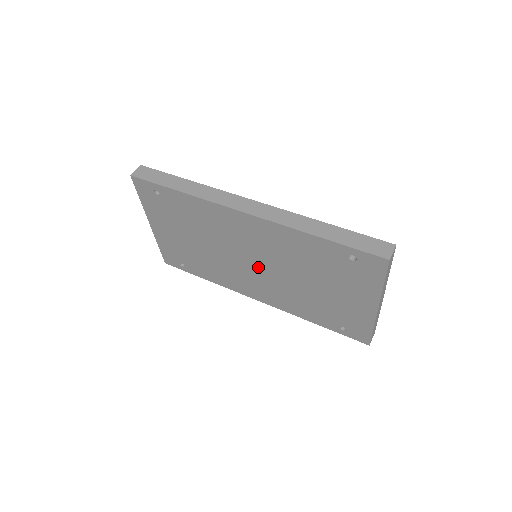
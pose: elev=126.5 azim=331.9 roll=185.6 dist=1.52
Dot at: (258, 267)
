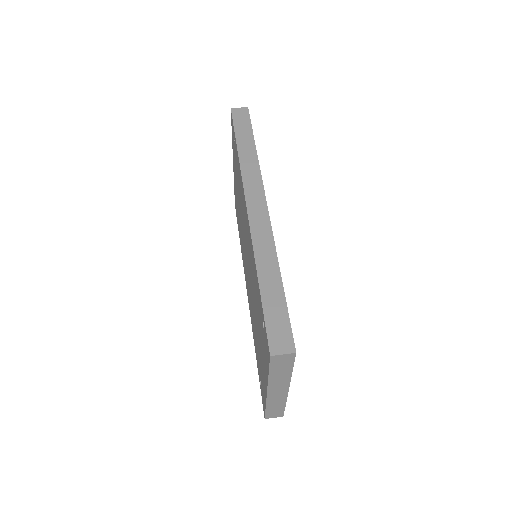
Dot at: occluded
